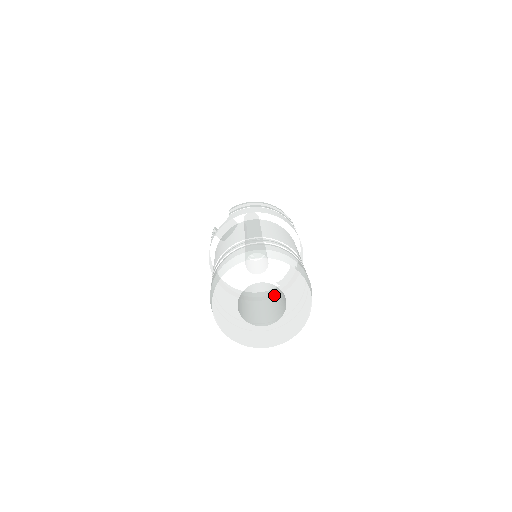
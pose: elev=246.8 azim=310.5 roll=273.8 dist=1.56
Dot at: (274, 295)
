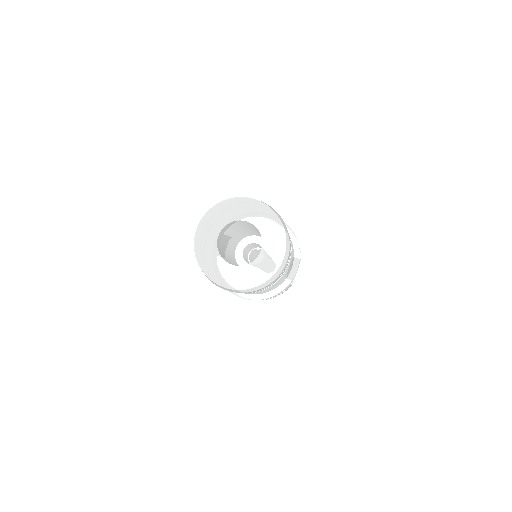
Dot at: occluded
